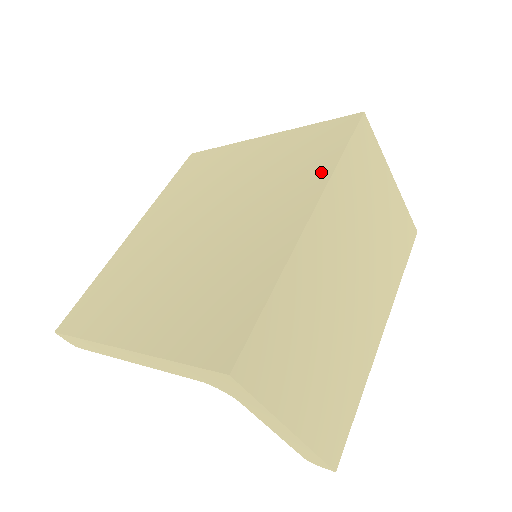
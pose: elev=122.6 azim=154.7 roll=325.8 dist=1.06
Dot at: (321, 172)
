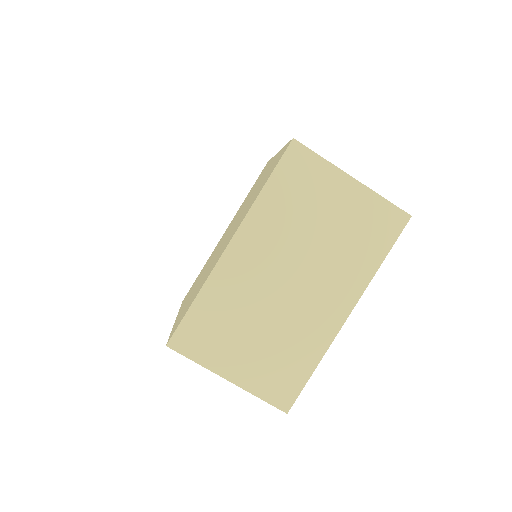
Dot at: (253, 201)
